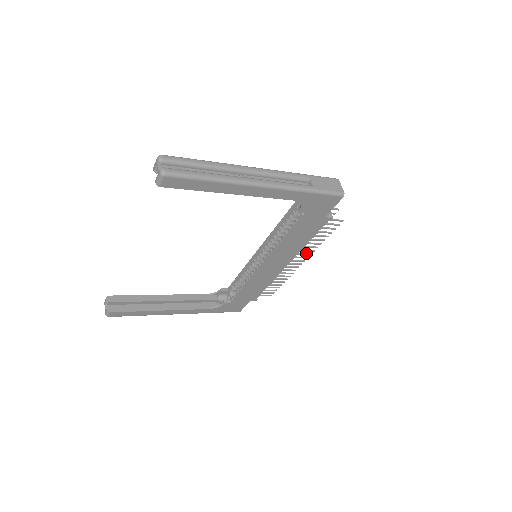
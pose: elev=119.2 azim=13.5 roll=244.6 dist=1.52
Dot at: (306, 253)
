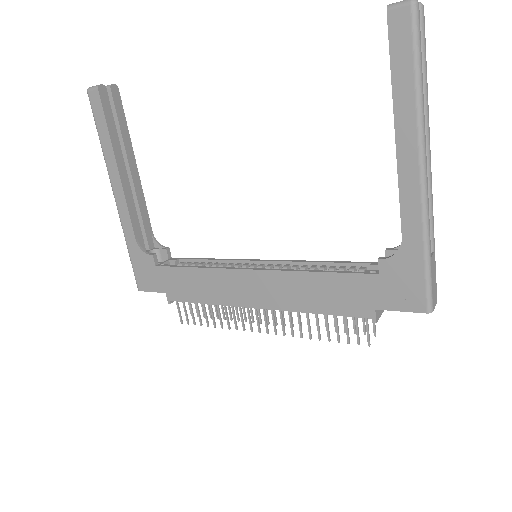
Dot at: occluded
